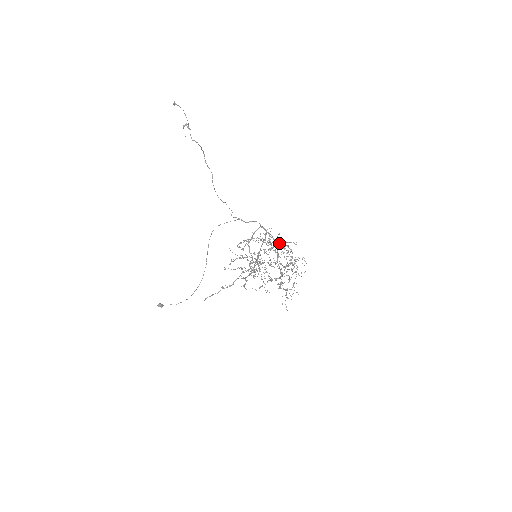
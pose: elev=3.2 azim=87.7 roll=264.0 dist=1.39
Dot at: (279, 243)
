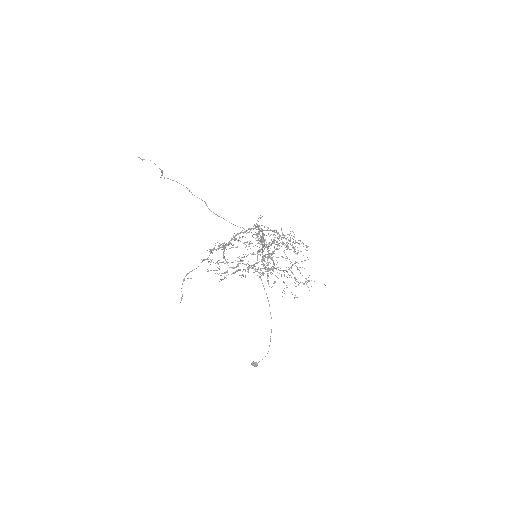
Dot at: occluded
